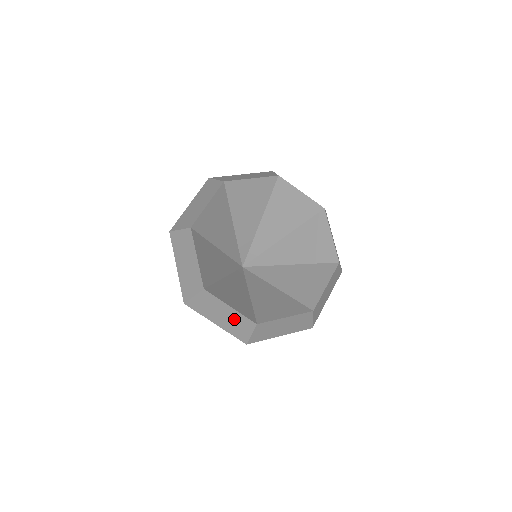
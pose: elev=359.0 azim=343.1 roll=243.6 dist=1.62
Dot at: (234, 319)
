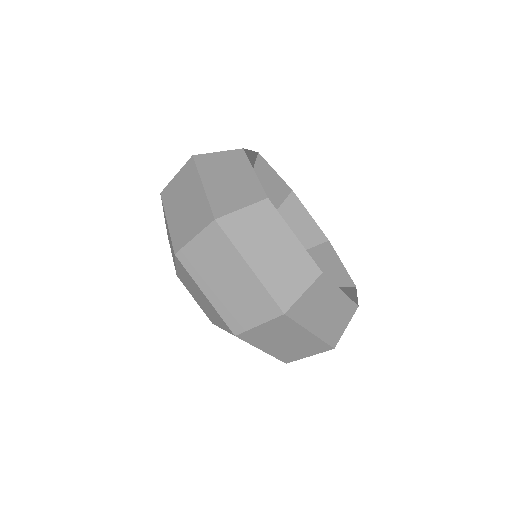
Dot at: (337, 311)
